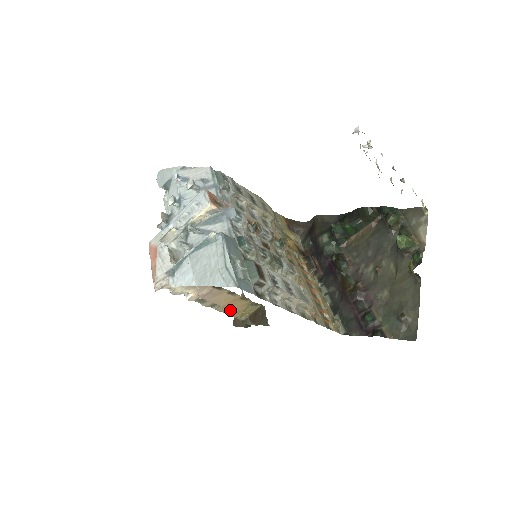
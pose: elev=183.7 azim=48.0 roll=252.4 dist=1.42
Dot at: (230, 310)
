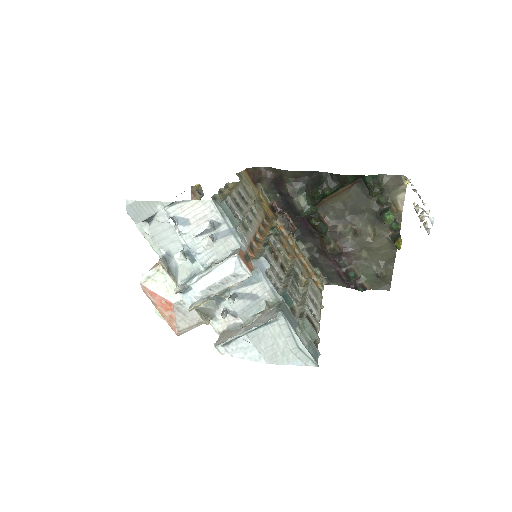
Dot at: occluded
